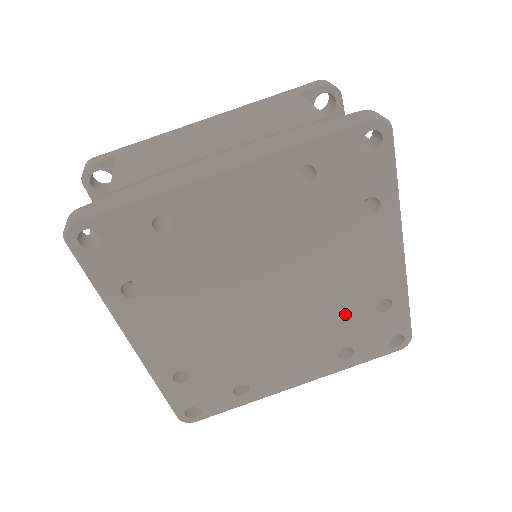
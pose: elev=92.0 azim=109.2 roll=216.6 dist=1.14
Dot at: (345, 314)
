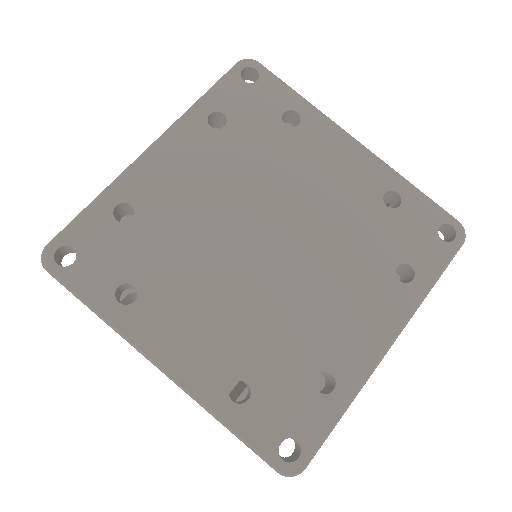
Dot at: (361, 227)
